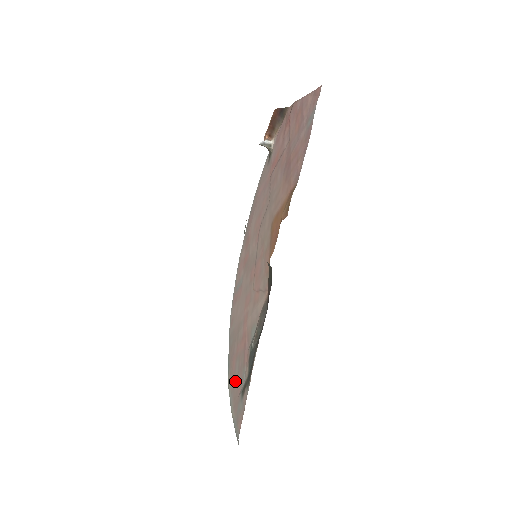
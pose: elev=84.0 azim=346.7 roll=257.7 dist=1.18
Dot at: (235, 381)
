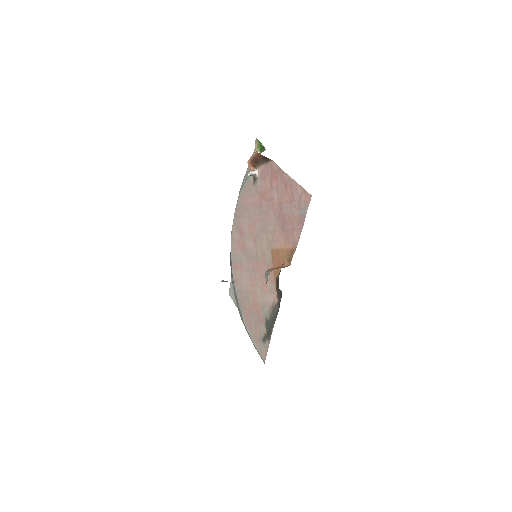
Dot at: (252, 326)
